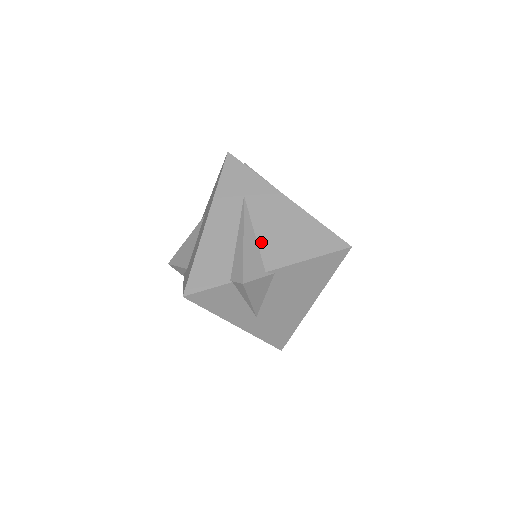
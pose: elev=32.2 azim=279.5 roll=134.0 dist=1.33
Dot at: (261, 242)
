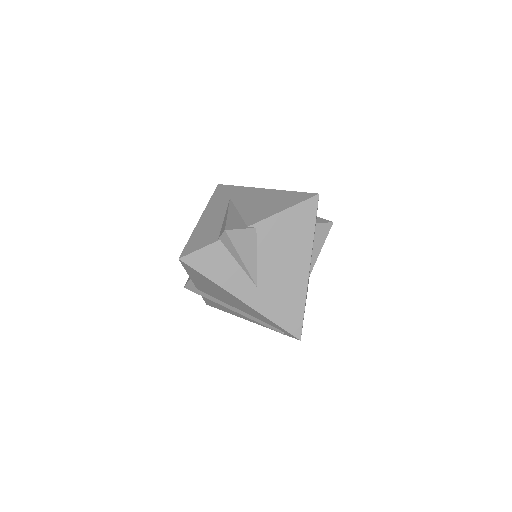
Dot at: (243, 214)
